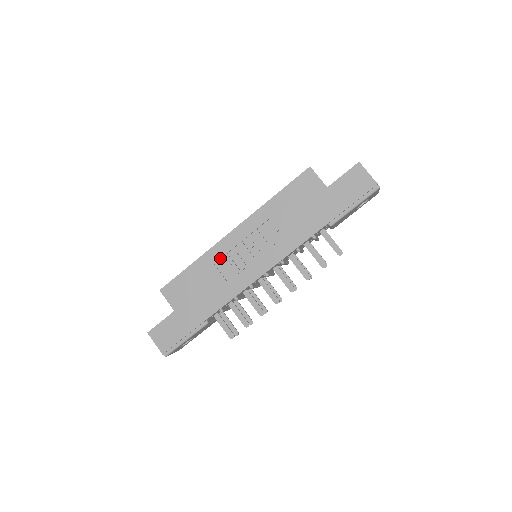
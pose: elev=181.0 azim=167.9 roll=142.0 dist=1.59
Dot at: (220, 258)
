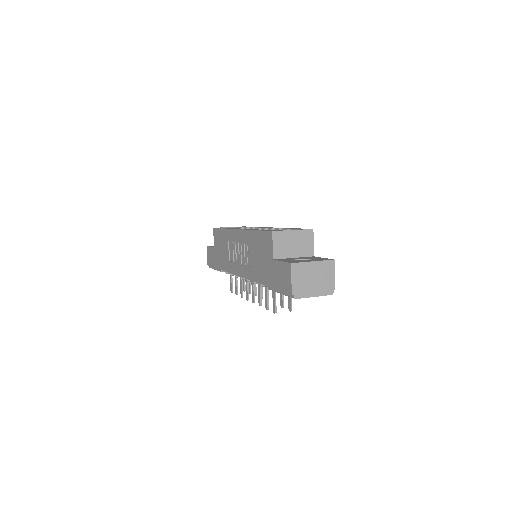
Dot at: (230, 240)
